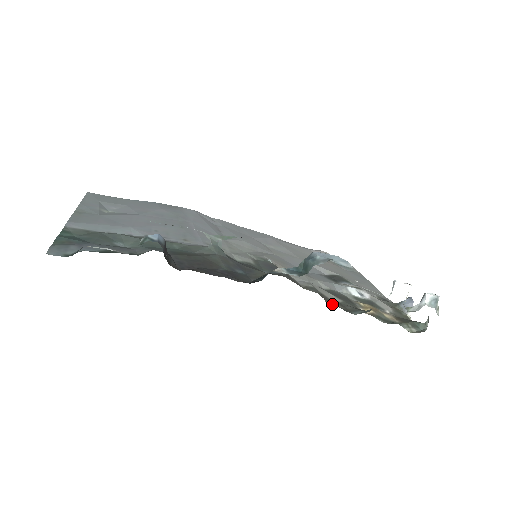
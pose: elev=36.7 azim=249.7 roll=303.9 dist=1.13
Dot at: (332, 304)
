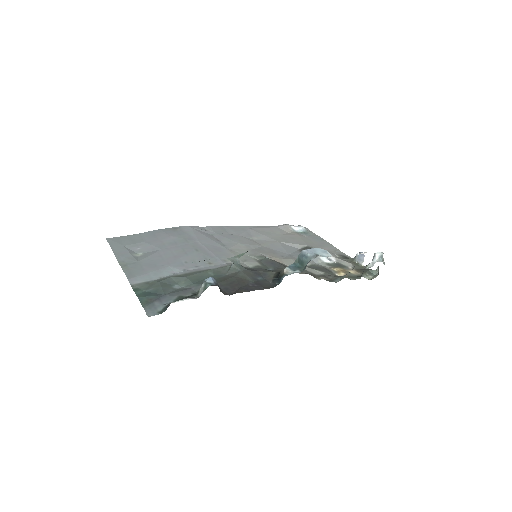
Dot at: occluded
